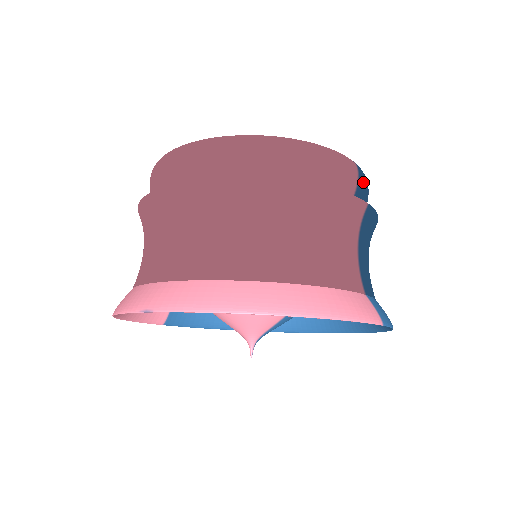
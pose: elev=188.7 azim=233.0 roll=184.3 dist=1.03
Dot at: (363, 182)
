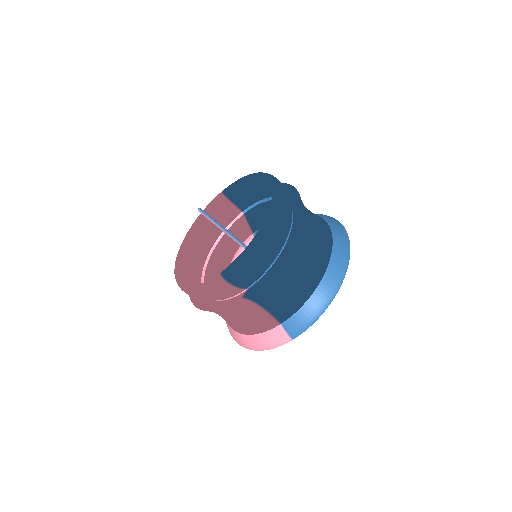
Dot at: (236, 278)
